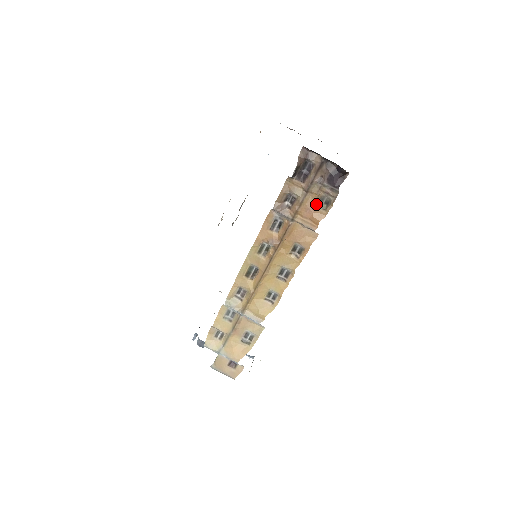
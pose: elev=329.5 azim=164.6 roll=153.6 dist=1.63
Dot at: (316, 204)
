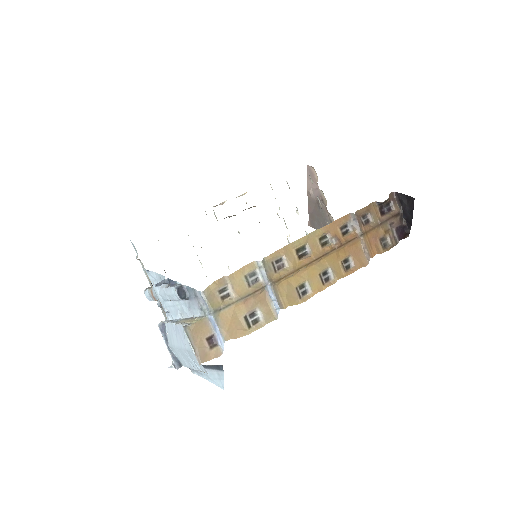
Dot at: (380, 239)
